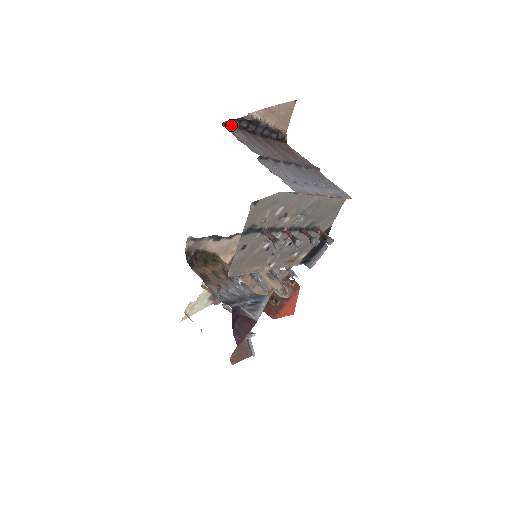
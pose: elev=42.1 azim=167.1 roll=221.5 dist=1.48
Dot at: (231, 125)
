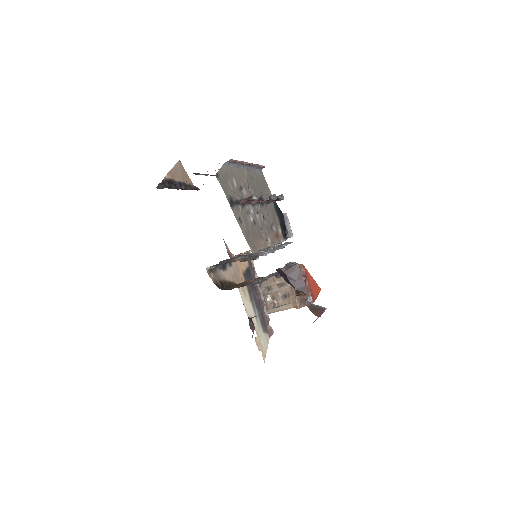
Dot at: (161, 188)
